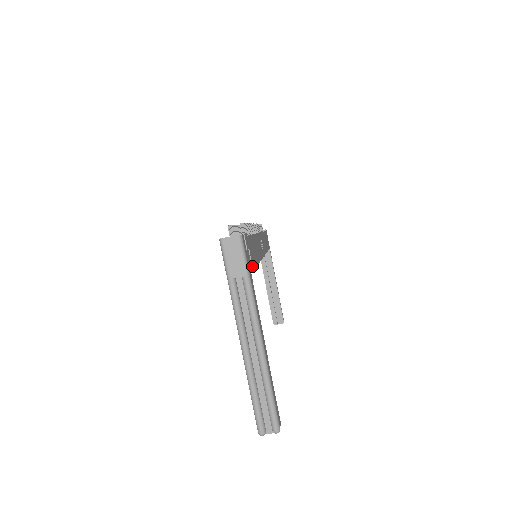
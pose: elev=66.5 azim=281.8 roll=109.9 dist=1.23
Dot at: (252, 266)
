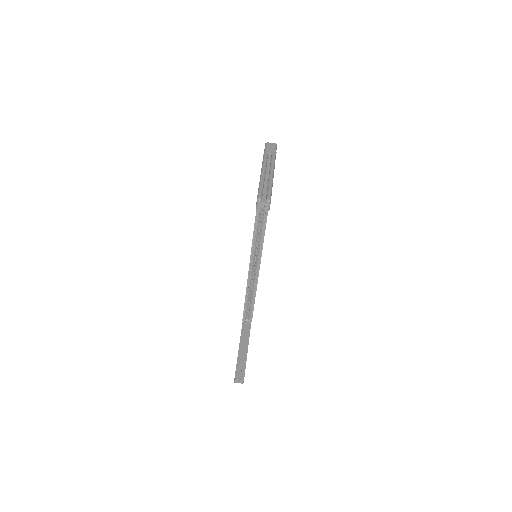
Dot at: occluded
